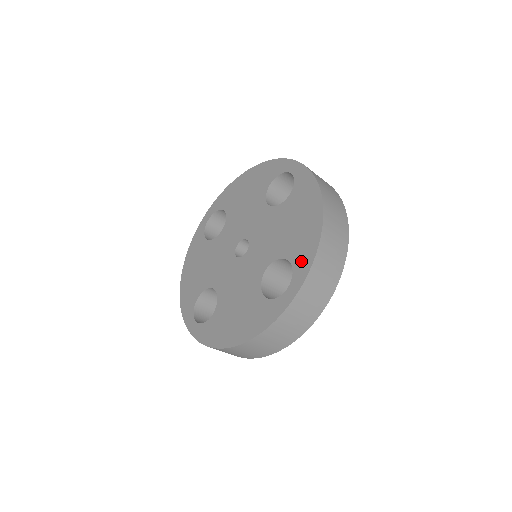
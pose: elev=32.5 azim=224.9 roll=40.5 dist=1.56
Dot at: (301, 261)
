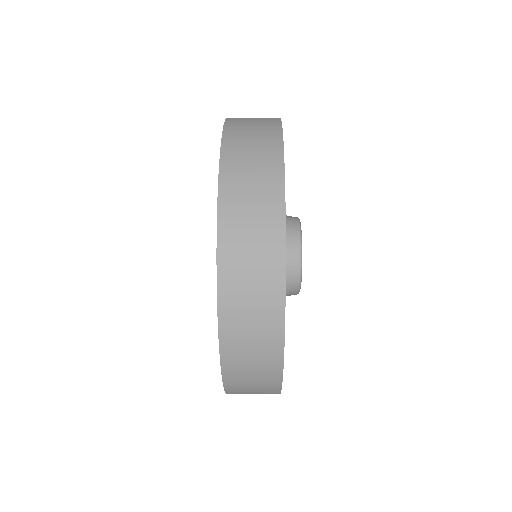
Dot at: occluded
